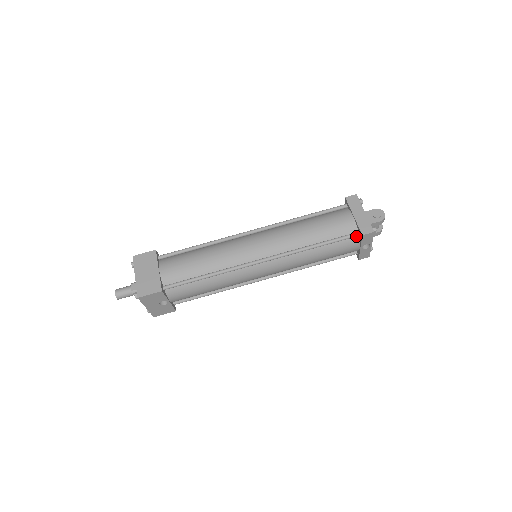
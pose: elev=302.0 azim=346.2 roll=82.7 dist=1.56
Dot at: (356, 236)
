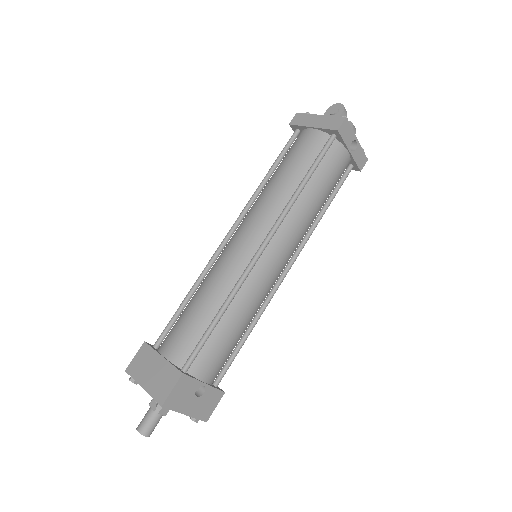
Dot at: (333, 140)
